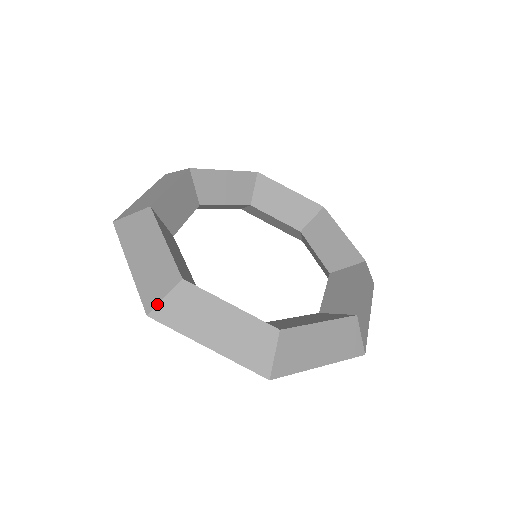
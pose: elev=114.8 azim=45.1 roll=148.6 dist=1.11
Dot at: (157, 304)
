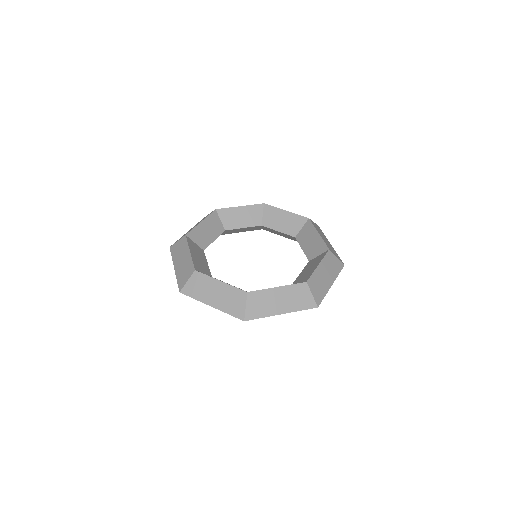
Dot at: (245, 312)
